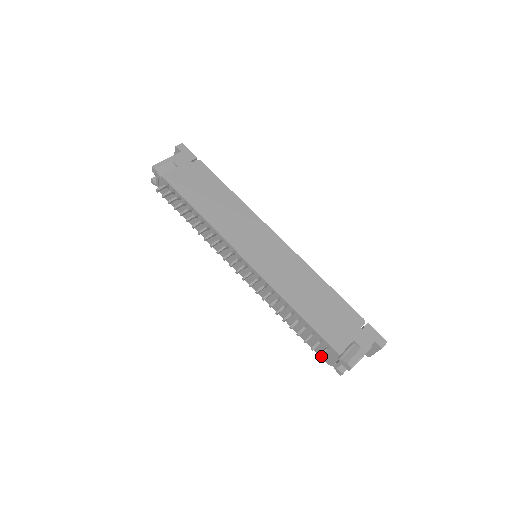
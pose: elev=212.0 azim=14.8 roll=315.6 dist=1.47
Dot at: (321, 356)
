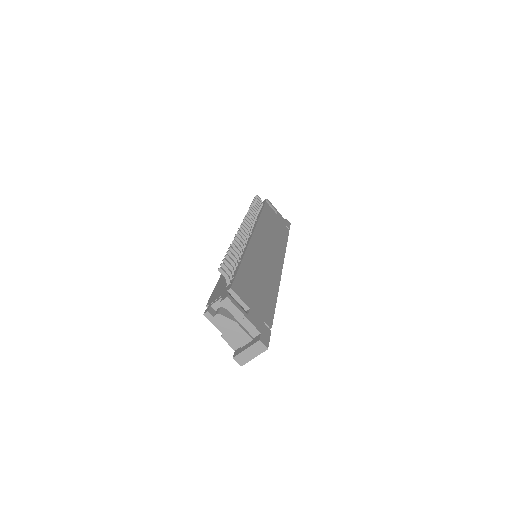
Dot at: (222, 268)
